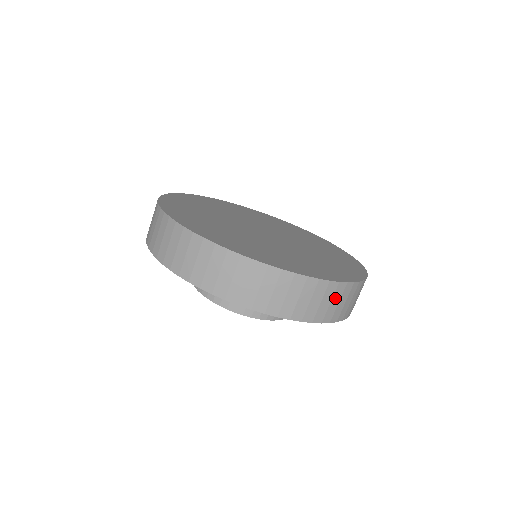
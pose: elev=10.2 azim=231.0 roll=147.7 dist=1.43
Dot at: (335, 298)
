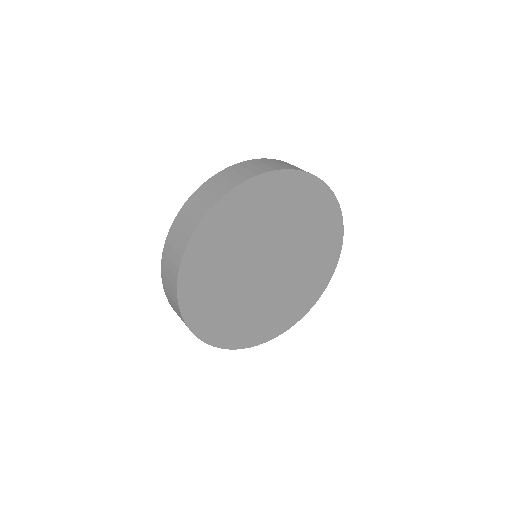
Dot at: occluded
